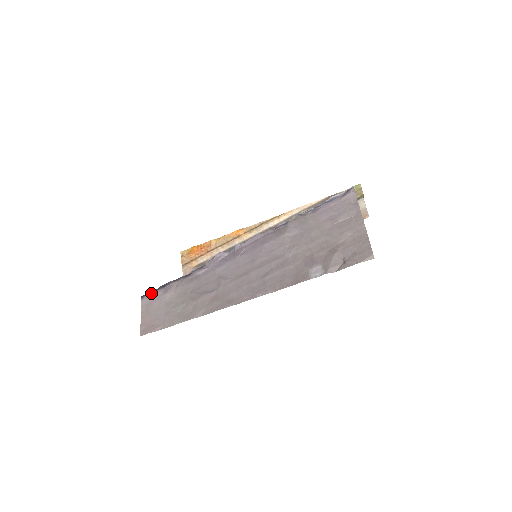
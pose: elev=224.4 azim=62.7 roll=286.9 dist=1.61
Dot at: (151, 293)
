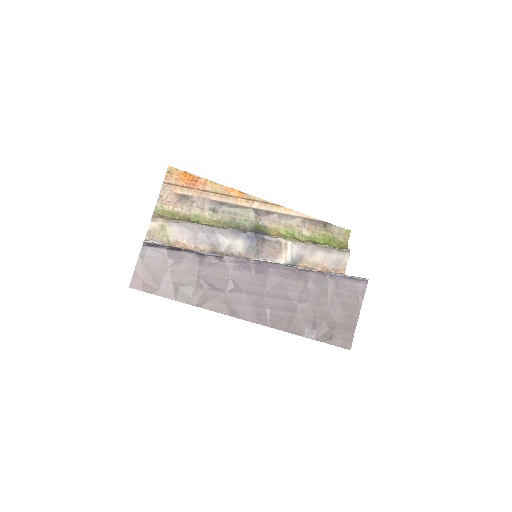
Dot at: (156, 246)
